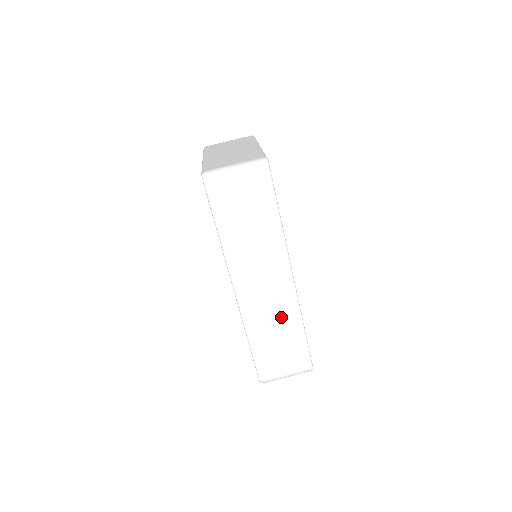
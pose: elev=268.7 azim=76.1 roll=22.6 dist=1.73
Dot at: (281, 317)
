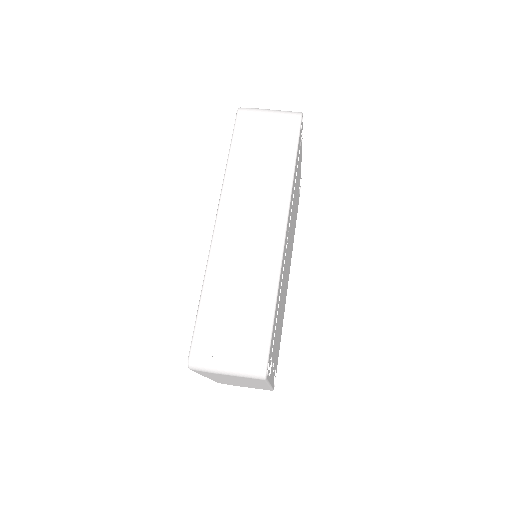
Dot at: (254, 272)
